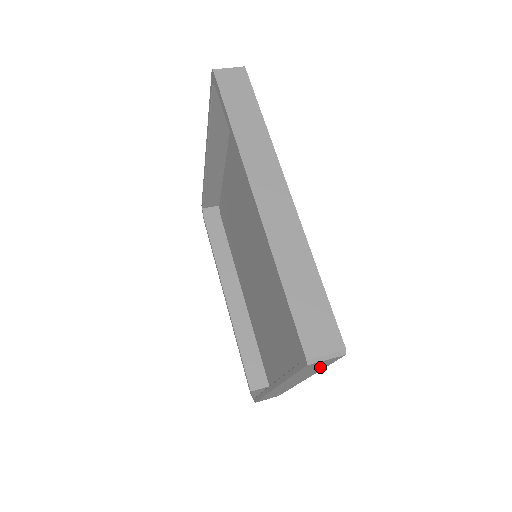
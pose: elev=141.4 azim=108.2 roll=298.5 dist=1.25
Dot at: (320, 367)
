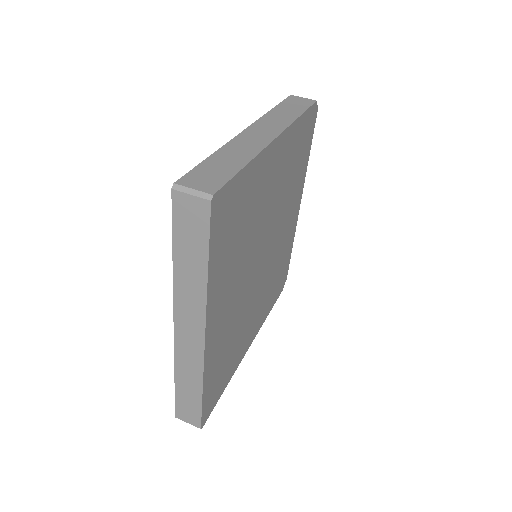
Dot at: occluded
